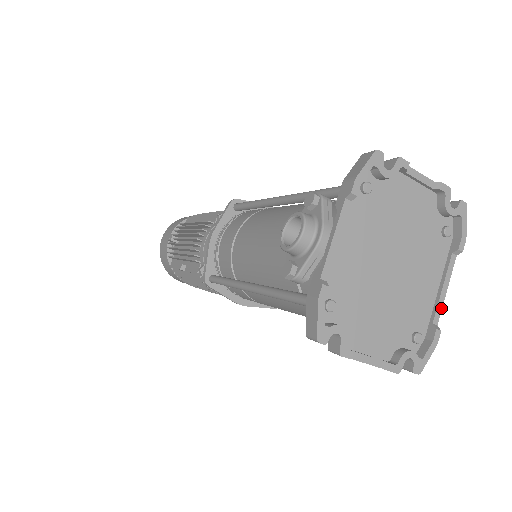
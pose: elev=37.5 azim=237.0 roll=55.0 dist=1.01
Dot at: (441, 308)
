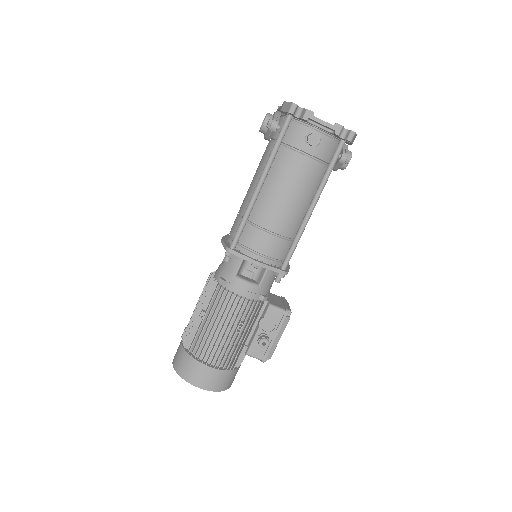
Dot at: occluded
